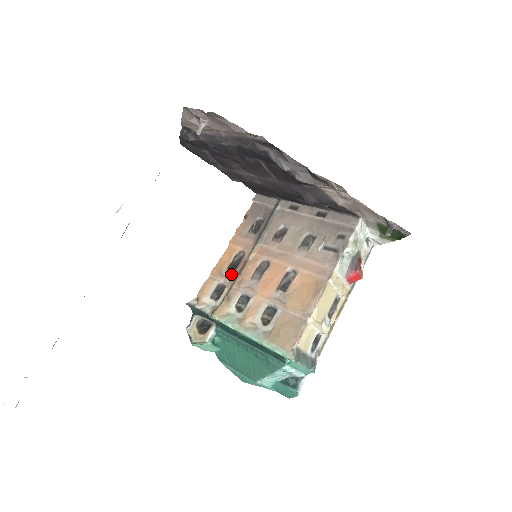
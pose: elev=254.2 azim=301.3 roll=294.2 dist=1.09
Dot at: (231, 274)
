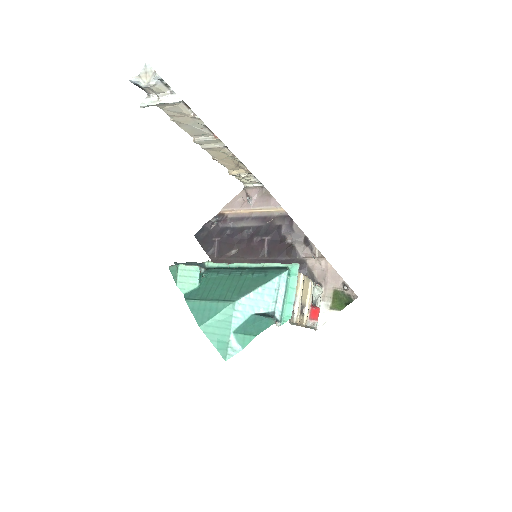
Dot at: occluded
